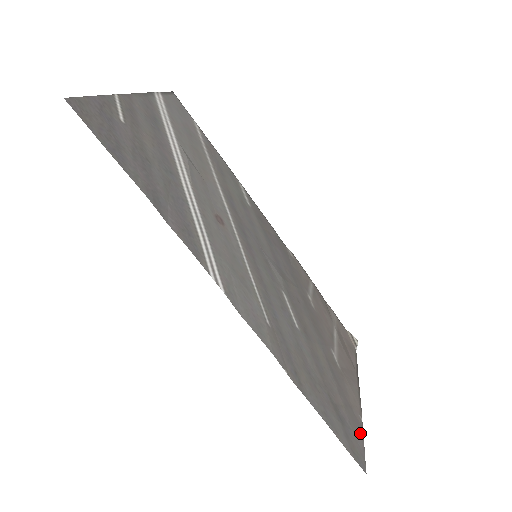
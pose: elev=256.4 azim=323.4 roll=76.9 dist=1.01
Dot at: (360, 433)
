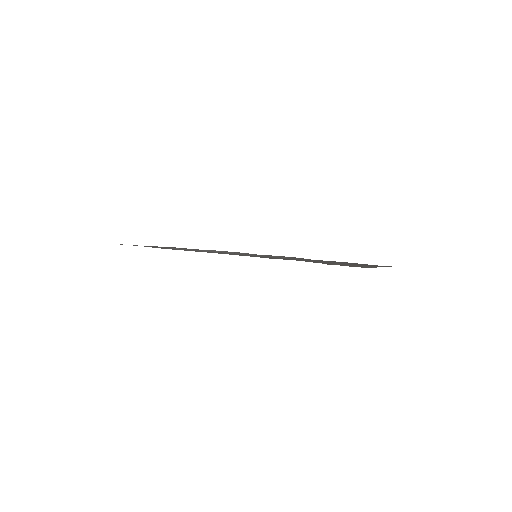
Dot at: occluded
